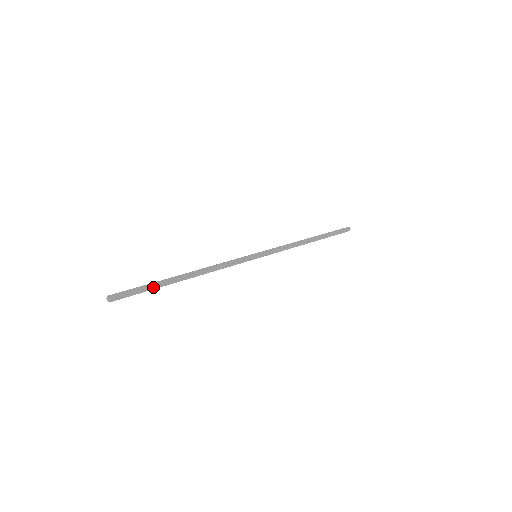
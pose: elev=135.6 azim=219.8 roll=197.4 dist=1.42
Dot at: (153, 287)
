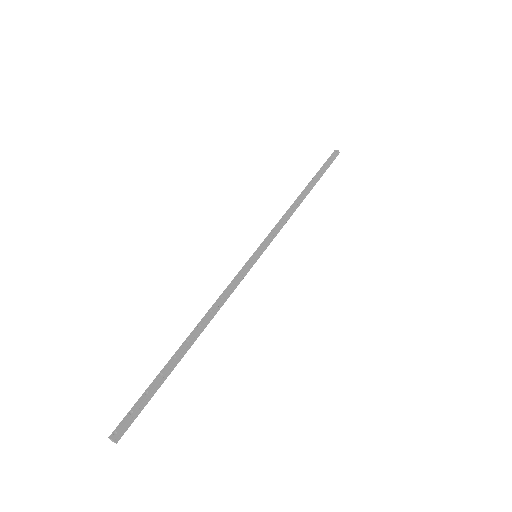
Dot at: (159, 383)
